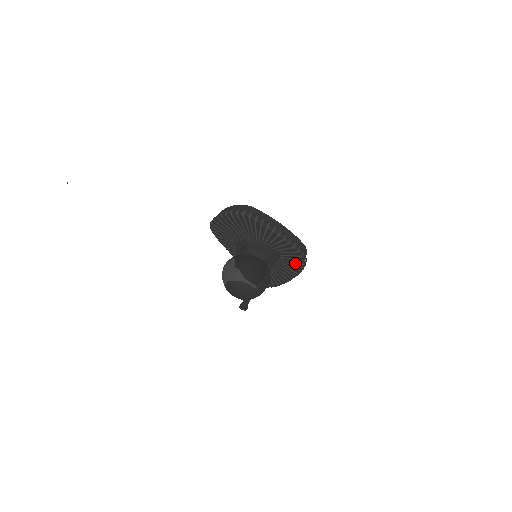
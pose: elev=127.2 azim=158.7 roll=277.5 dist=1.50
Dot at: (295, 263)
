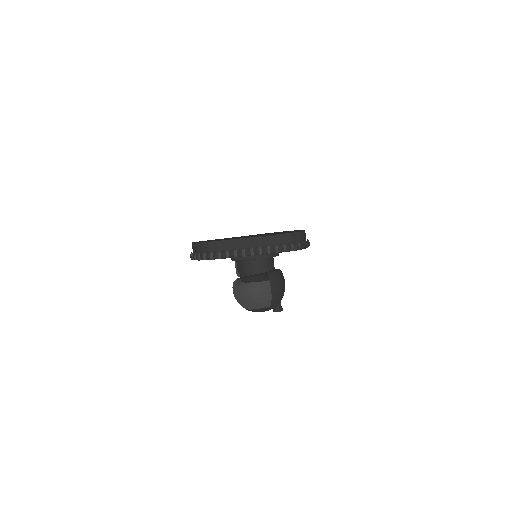
Dot at: occluded
